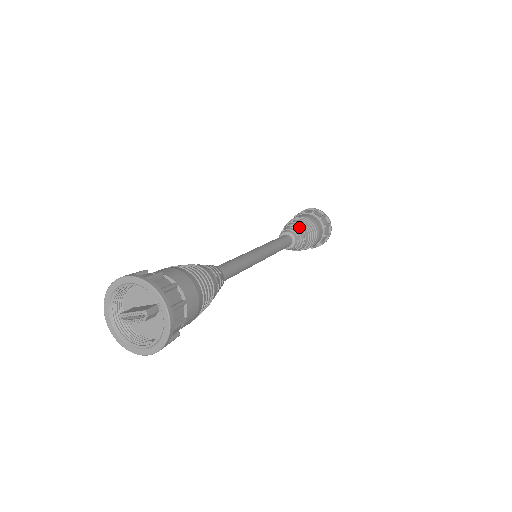
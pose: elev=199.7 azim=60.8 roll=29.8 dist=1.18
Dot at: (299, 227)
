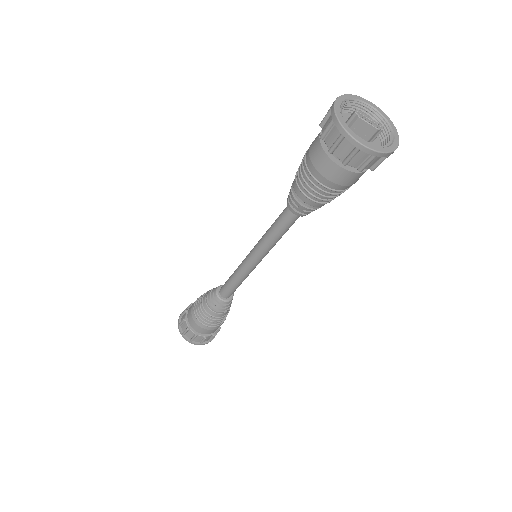
Dot at: occluded
